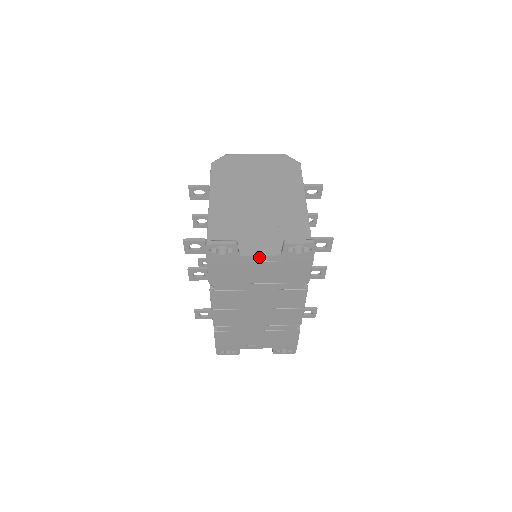
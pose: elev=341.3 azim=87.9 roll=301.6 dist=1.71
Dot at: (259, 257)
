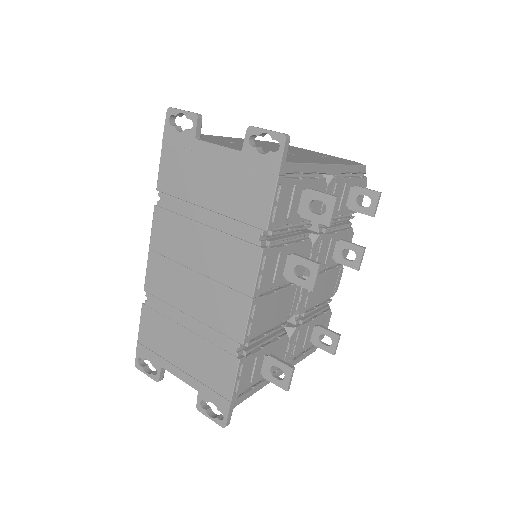
Dot at: (216, 148)
